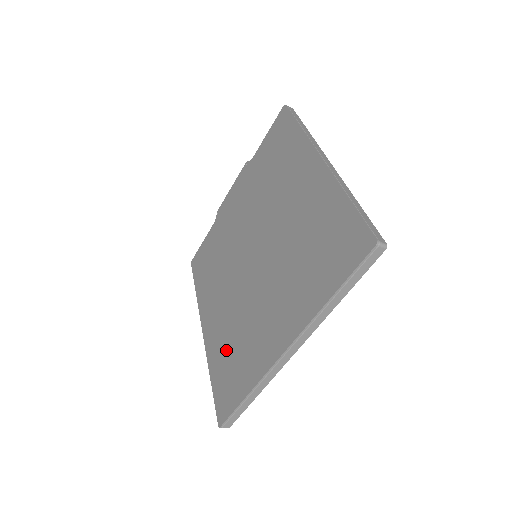
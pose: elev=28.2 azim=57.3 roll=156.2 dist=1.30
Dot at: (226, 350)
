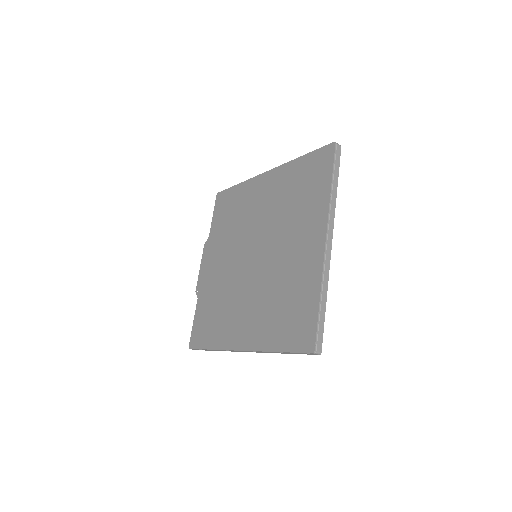
Dot at: (276, 316)
